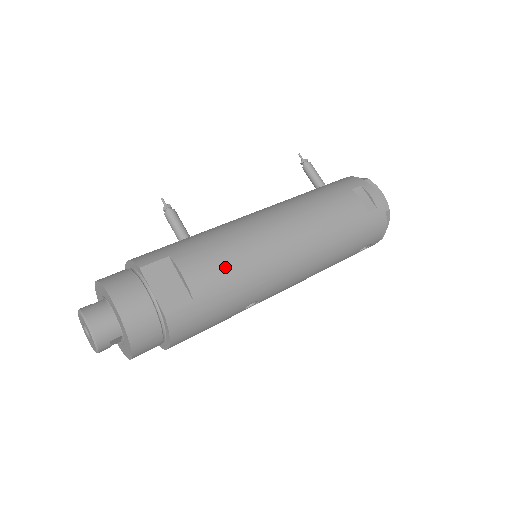
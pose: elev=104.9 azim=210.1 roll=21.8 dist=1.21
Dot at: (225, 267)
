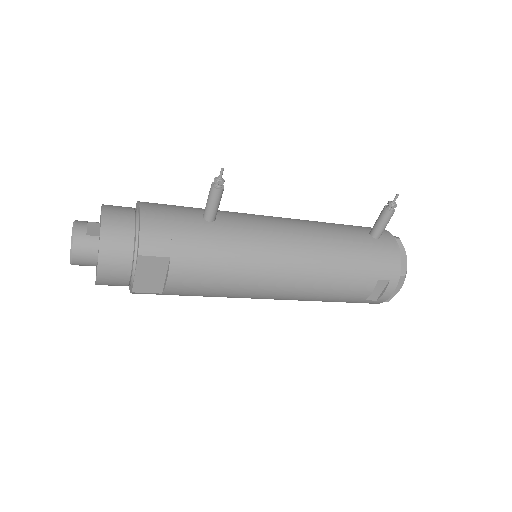
Dot at: (207, 289)
